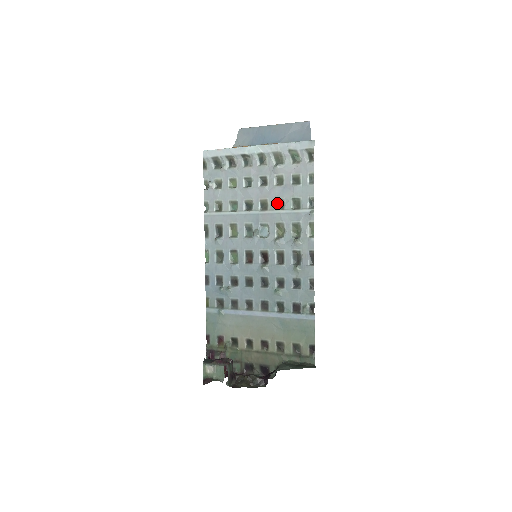
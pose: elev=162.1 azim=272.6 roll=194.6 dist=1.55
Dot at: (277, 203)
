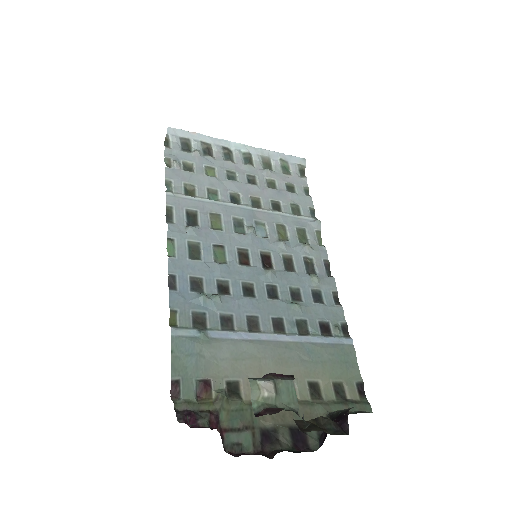
Dot at: (273, 204)
